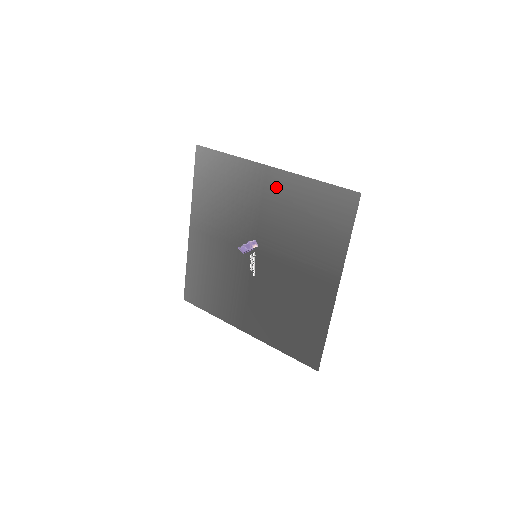
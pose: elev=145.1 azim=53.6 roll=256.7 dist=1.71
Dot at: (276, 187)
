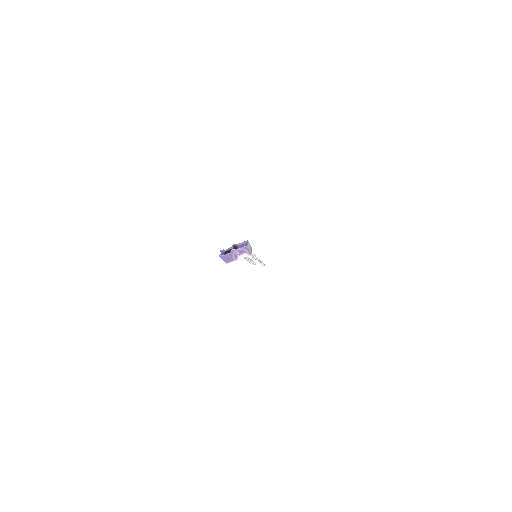
Dot at: occluded
